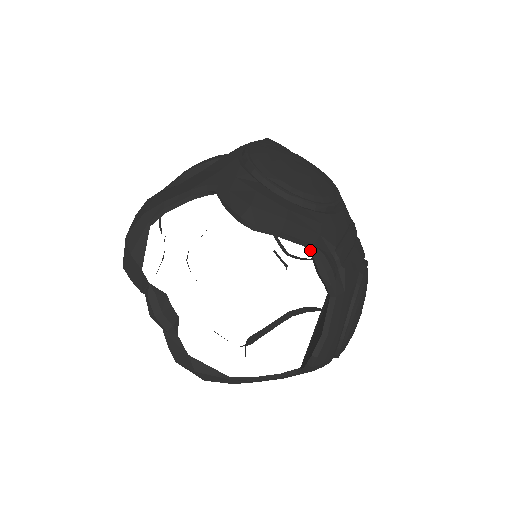
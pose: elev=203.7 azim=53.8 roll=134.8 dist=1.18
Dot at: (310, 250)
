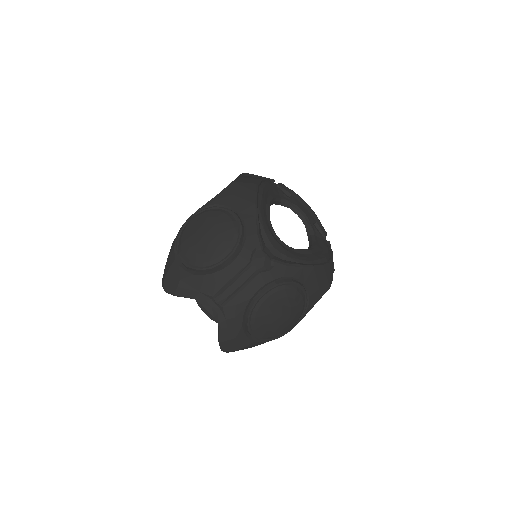
Dot at: (196, 301)
